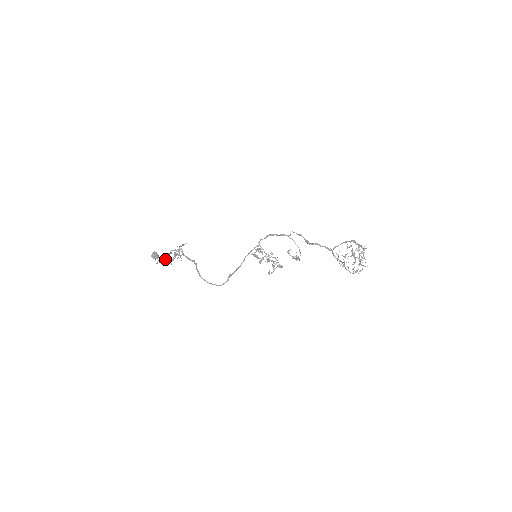
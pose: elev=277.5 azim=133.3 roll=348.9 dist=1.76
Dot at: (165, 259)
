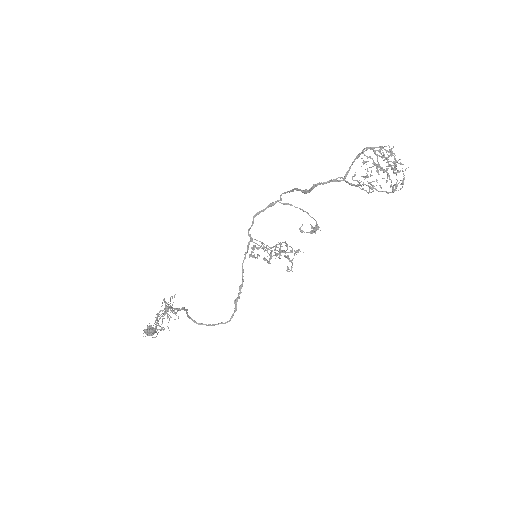
Dot at: occluded
